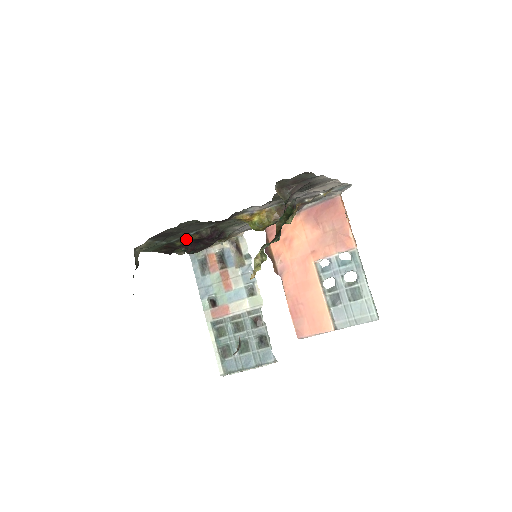
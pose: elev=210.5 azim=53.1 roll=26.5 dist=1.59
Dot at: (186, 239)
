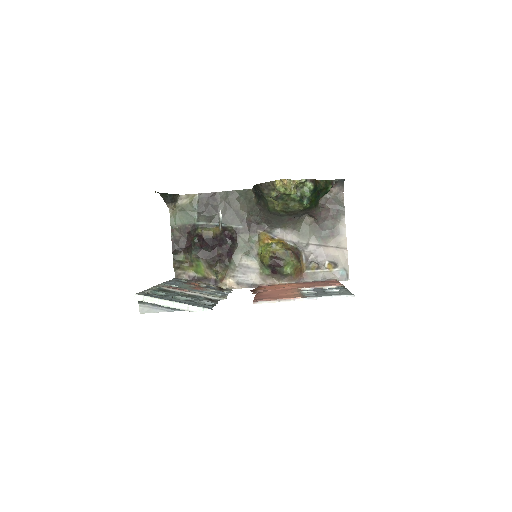
Dot at: (209, 230)
